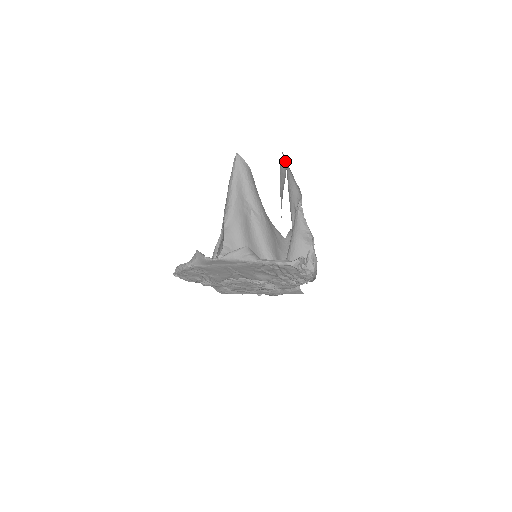
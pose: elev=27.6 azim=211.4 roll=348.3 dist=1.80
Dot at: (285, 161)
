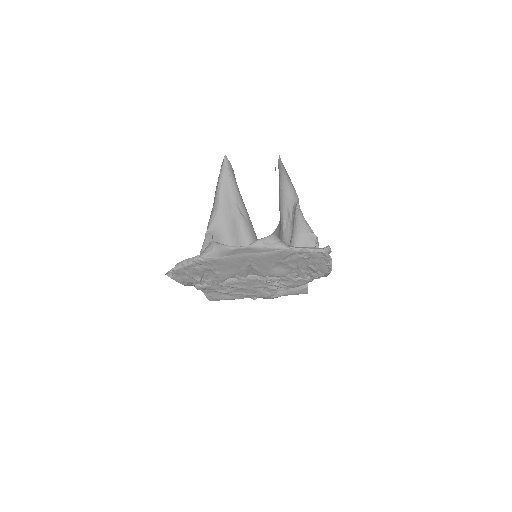
Dot at: (281, 165)
